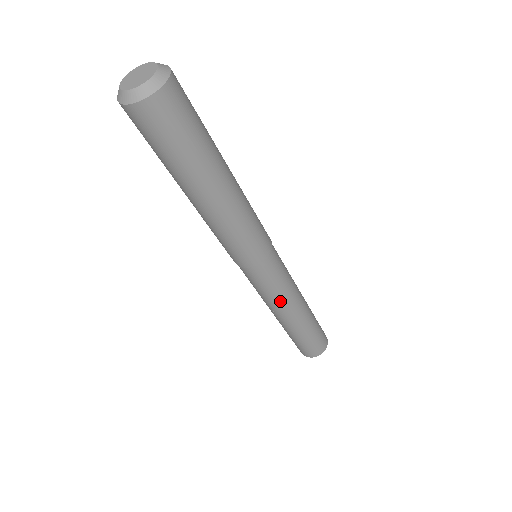
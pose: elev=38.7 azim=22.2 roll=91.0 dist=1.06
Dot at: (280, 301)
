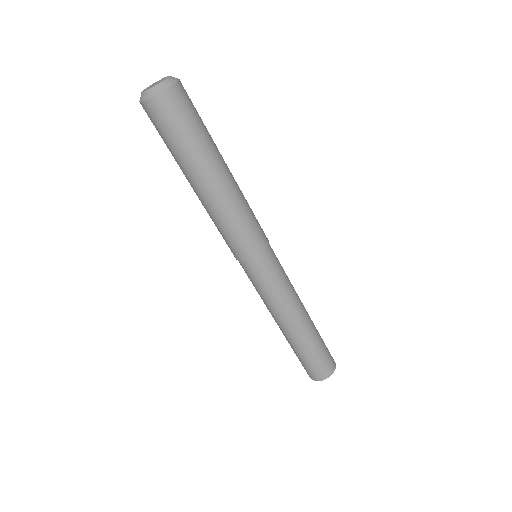
Dot at: (286, 299)
